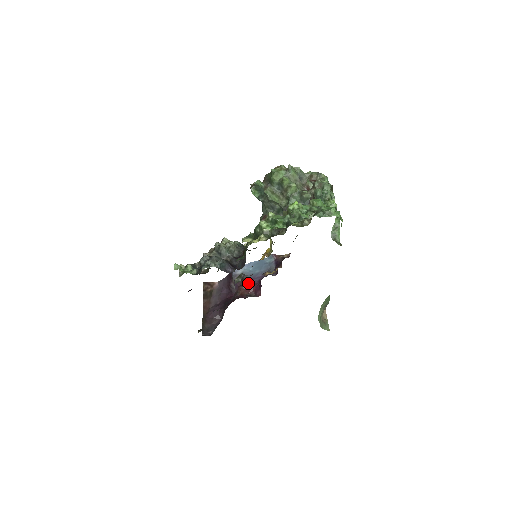
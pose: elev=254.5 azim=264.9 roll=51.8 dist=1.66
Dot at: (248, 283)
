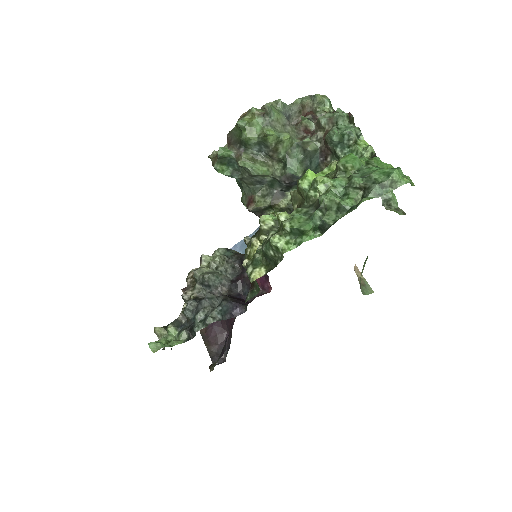
Dot at: occluded
